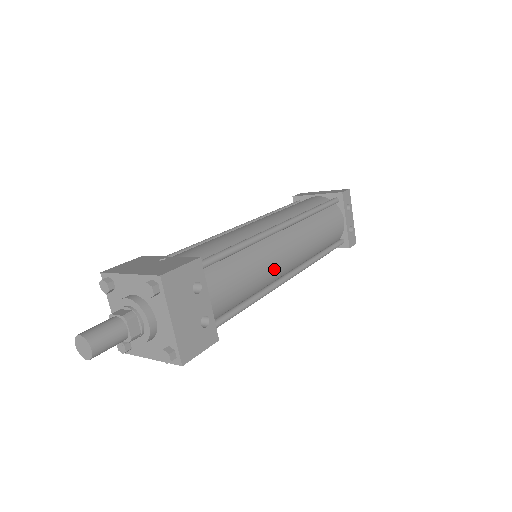
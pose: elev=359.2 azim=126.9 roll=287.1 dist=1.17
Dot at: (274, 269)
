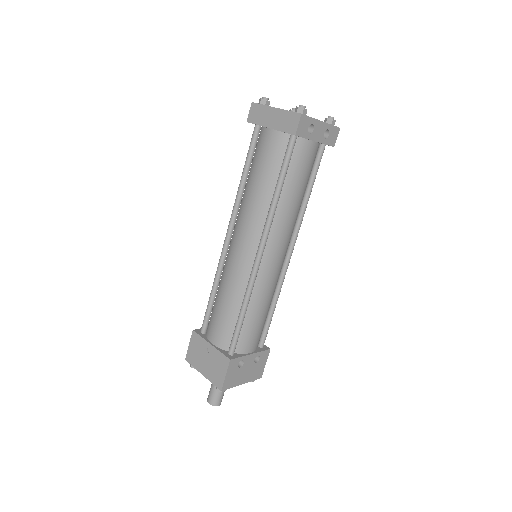
Dot at: (276, 279)
